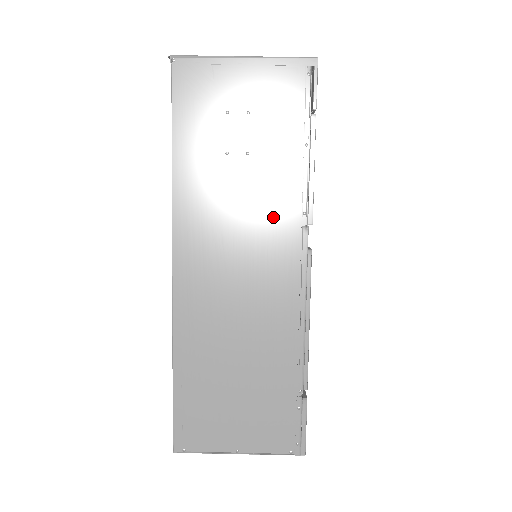
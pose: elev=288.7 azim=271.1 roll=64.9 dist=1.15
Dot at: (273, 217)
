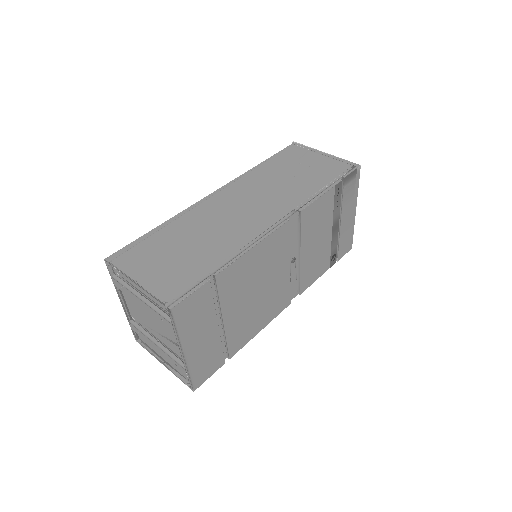
Dot at: (283, 200)
